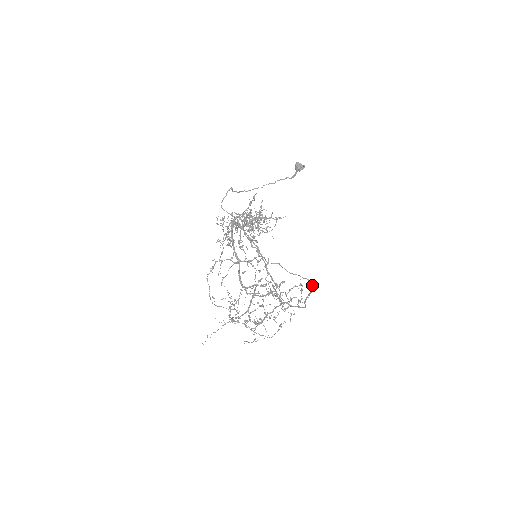
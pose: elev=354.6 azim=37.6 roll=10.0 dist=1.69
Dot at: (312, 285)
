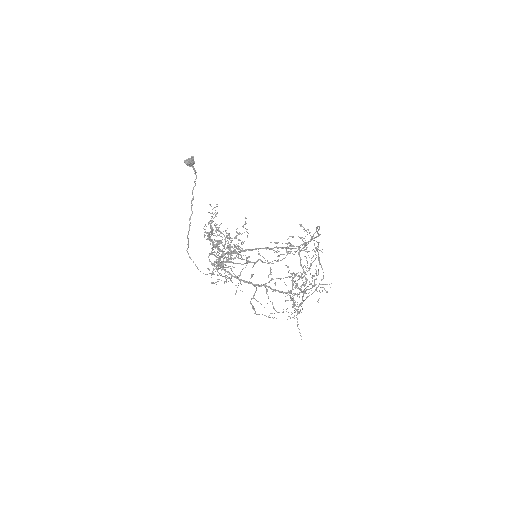
Dot at: occluded
